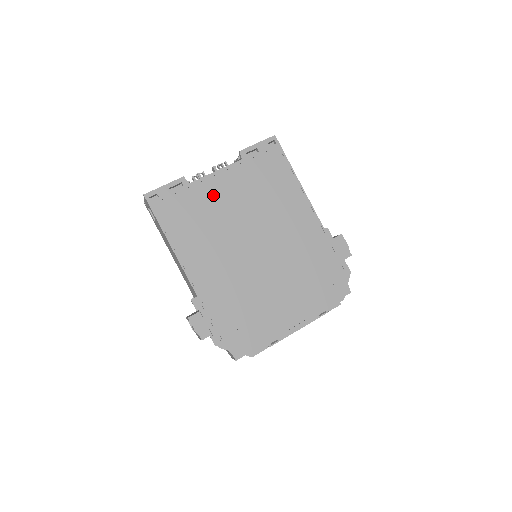
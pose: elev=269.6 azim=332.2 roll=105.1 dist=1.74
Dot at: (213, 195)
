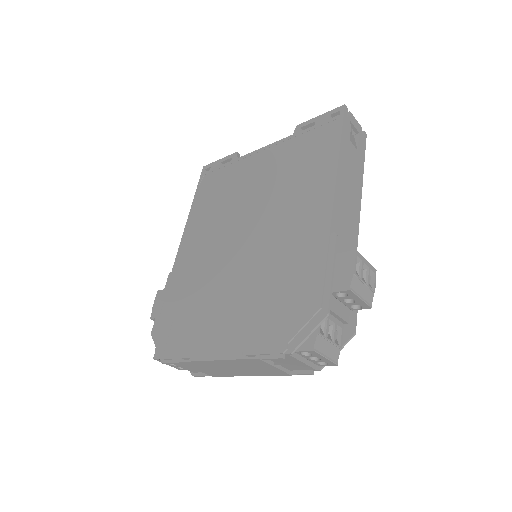
Dot at: (246, 172)
